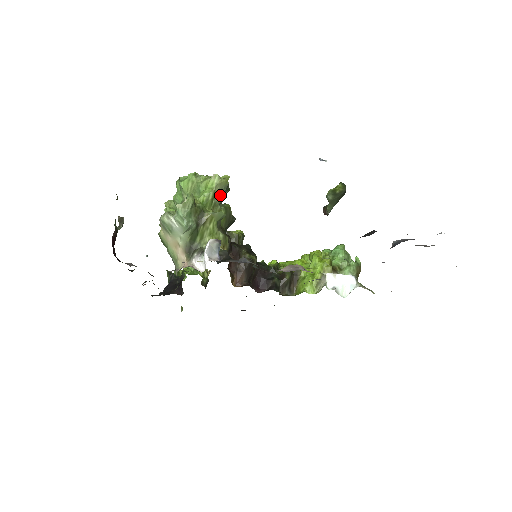
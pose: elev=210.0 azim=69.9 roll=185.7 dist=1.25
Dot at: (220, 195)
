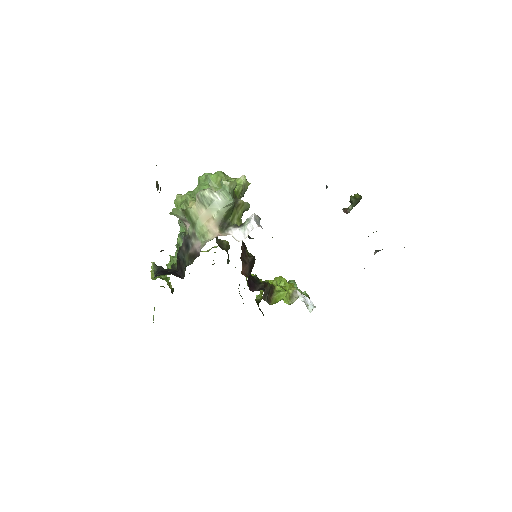
Dot at: (242, 194)
